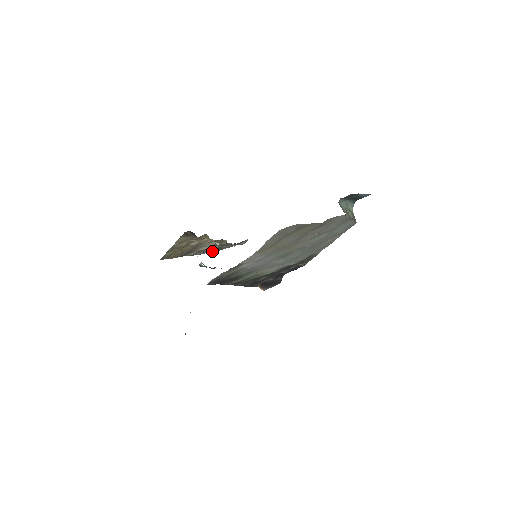
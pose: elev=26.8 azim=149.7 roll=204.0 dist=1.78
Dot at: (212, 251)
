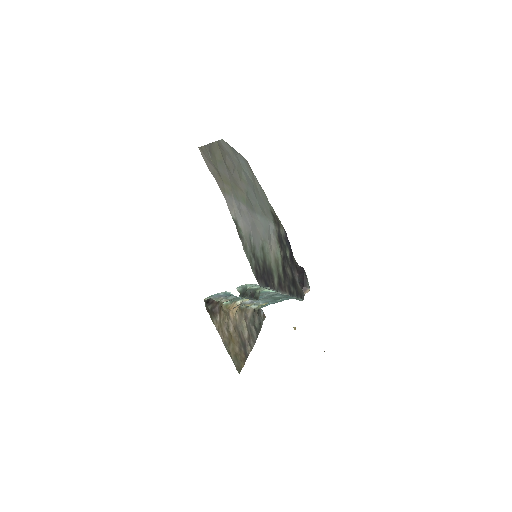
Dot at: (256, 336)
